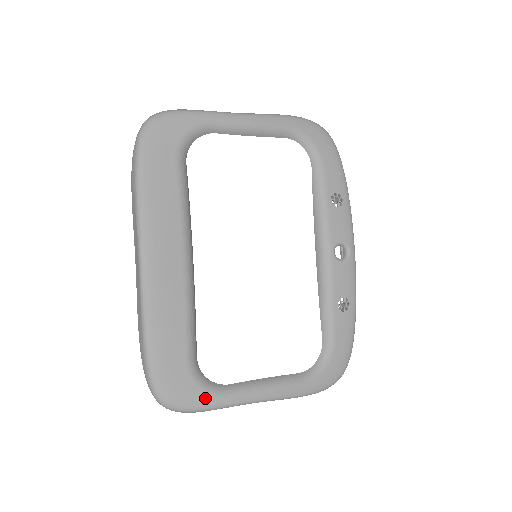
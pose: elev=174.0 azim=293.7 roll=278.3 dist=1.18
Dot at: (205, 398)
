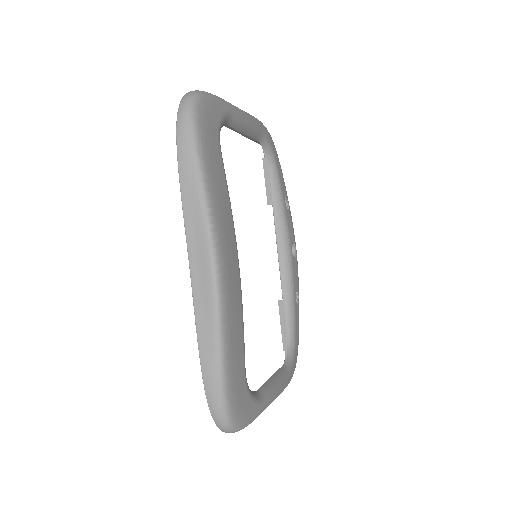
Dot at: (254, 408)
